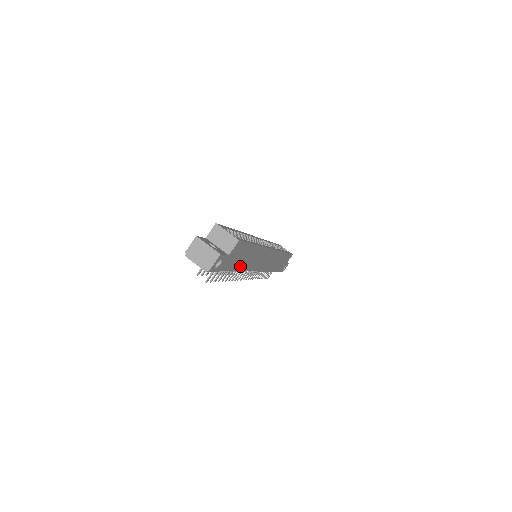
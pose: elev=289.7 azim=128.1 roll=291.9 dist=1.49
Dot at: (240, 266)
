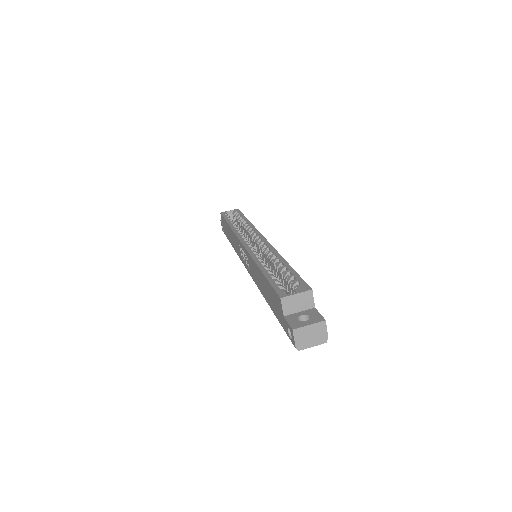
Dot at: occluded
